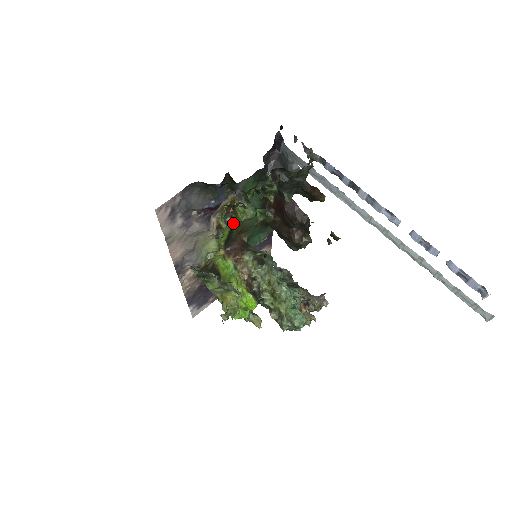
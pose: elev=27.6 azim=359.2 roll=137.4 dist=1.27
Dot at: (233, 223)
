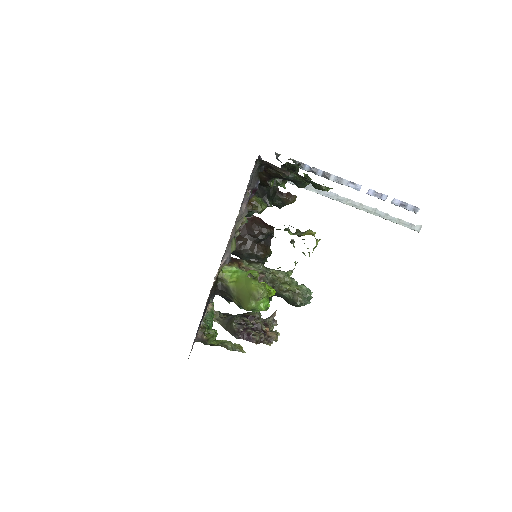
Dot at: occluded
